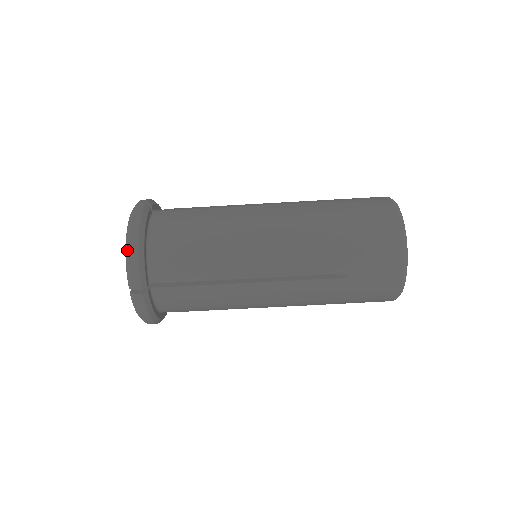
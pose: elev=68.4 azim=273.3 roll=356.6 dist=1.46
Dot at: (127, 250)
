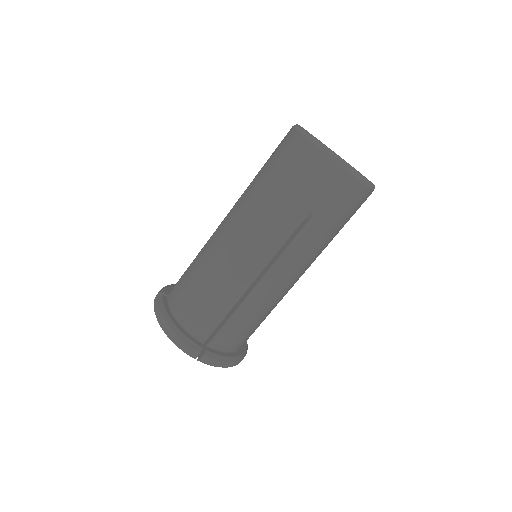
Dot at: (169, 338)
